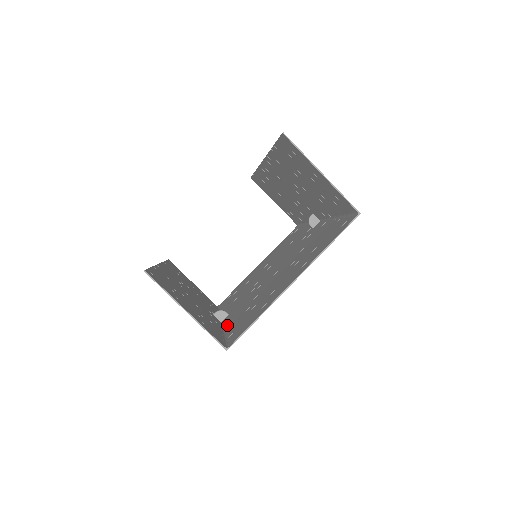
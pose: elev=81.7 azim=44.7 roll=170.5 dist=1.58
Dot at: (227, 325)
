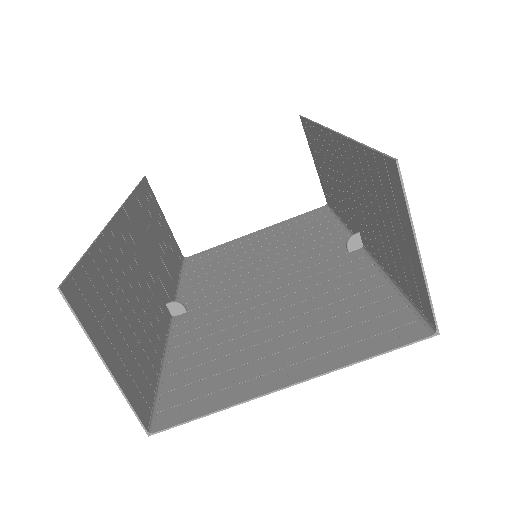
Dot at: (175, 345)
